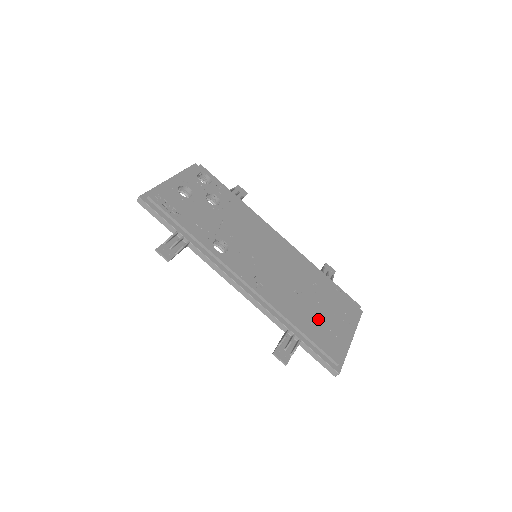
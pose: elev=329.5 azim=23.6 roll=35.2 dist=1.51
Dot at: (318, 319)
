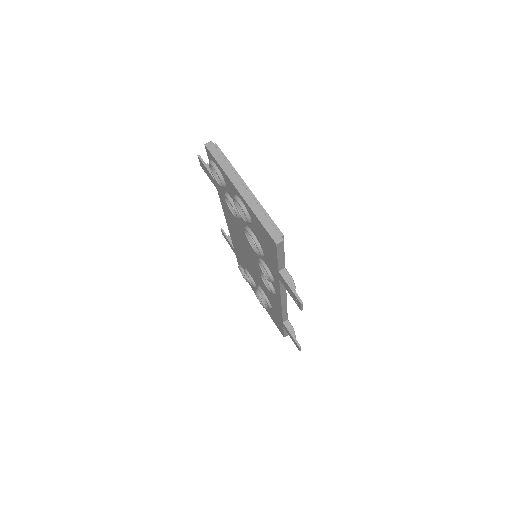
Dot at: occluded
